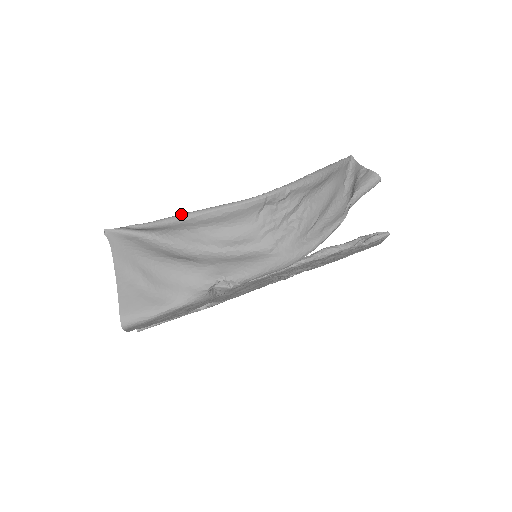
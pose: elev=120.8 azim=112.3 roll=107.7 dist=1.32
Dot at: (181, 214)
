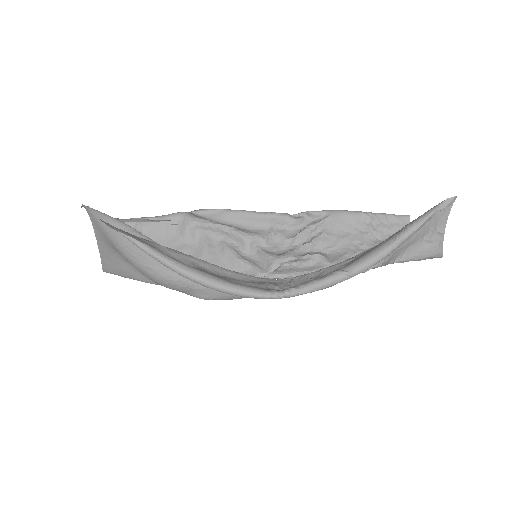
Dot at: (179, 271)
